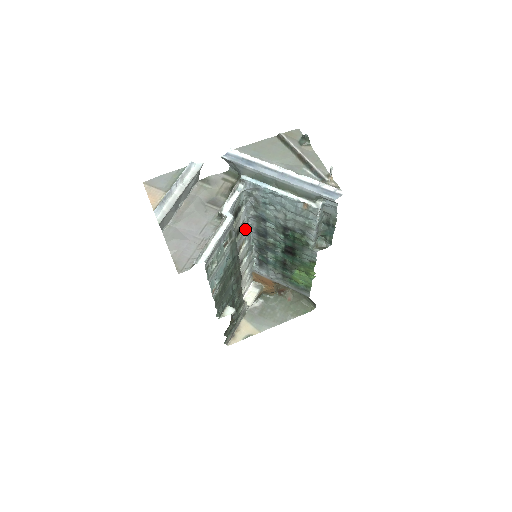
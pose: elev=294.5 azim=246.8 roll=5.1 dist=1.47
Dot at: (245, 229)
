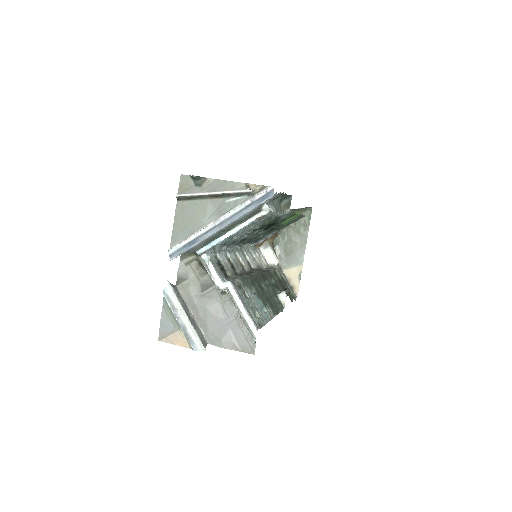
Dot at: (230, 255)
